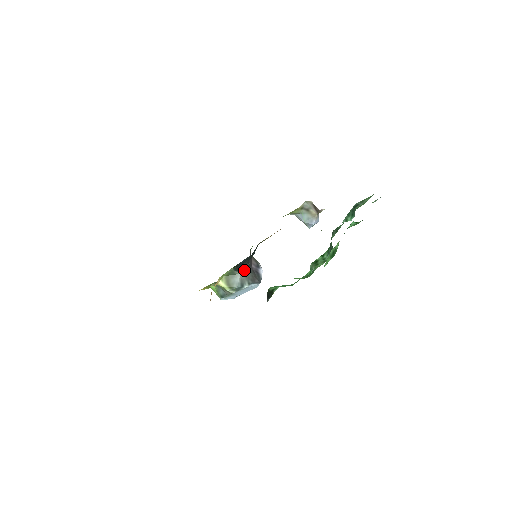
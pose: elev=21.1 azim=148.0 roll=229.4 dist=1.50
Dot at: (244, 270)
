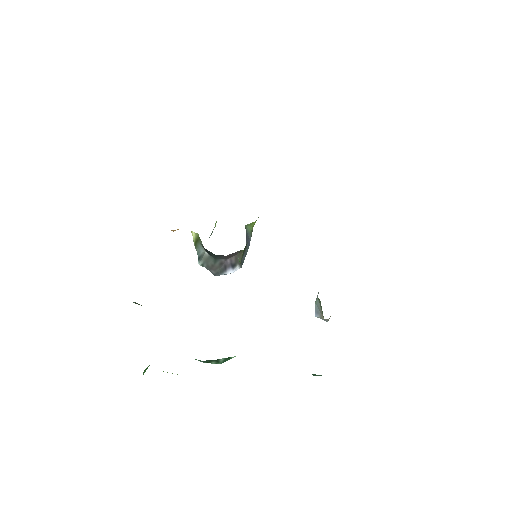
Dot at: (210, 254)
